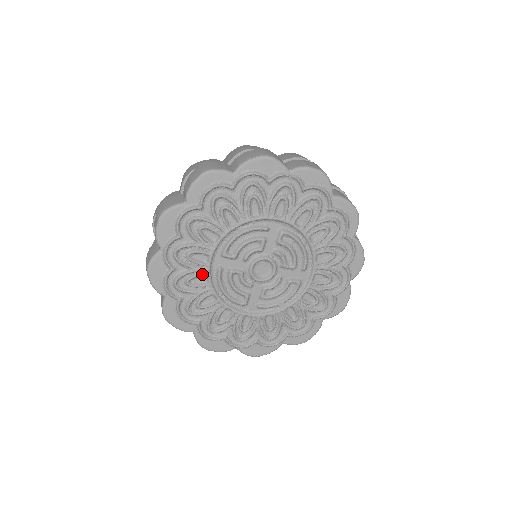
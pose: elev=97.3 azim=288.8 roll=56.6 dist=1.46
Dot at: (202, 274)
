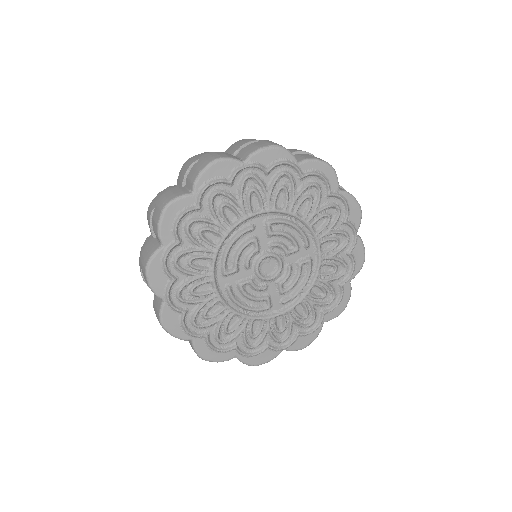
Dot at: (214, 302)
